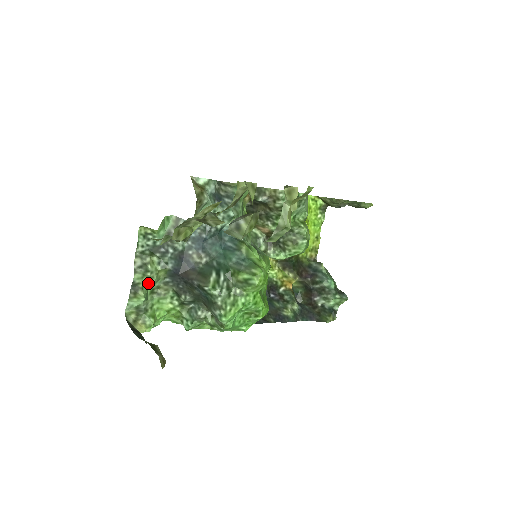
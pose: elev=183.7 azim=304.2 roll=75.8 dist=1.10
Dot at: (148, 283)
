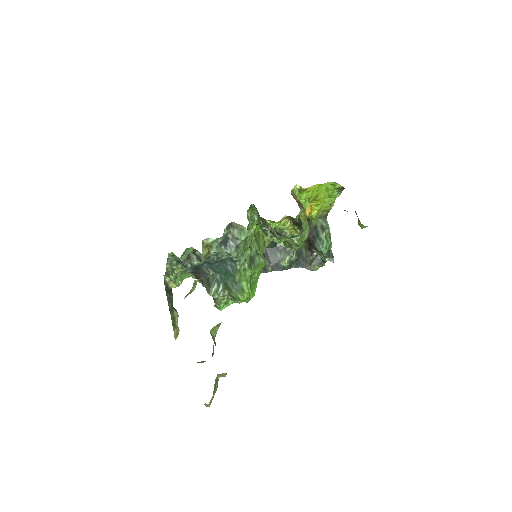
Dot at: occluded
